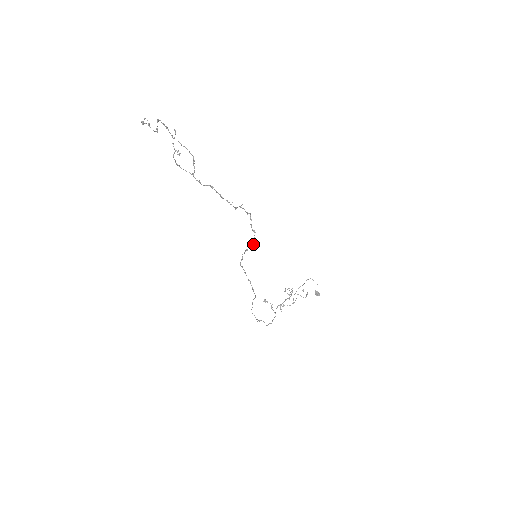
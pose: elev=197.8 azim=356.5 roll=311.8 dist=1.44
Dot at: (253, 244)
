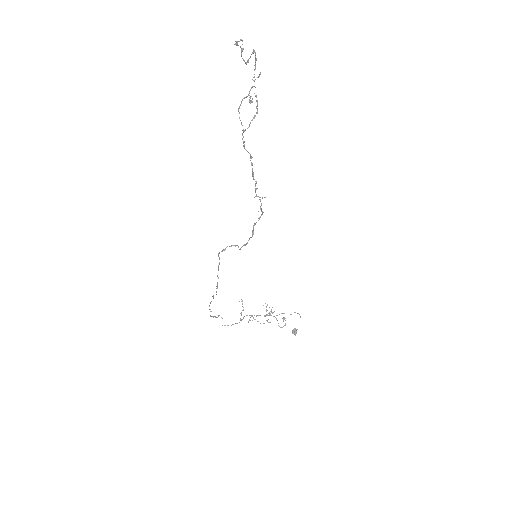
Dot at: (244, 245)
